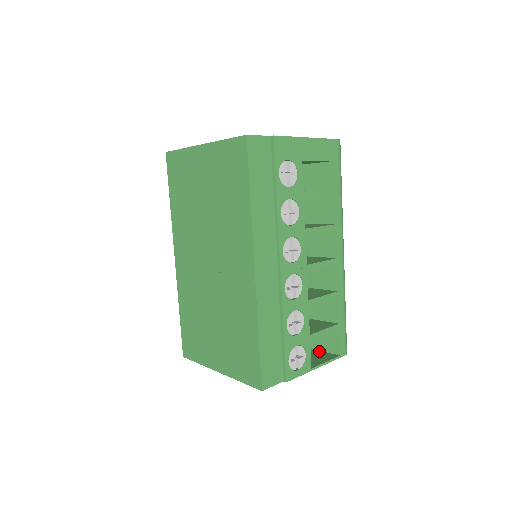
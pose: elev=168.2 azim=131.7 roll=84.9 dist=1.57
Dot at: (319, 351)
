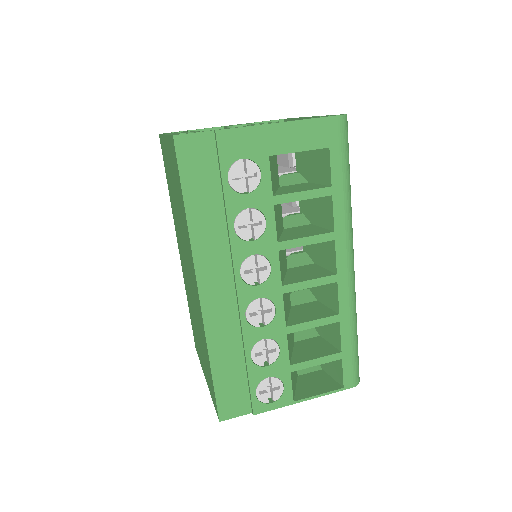
Dot at: (326, 374)
